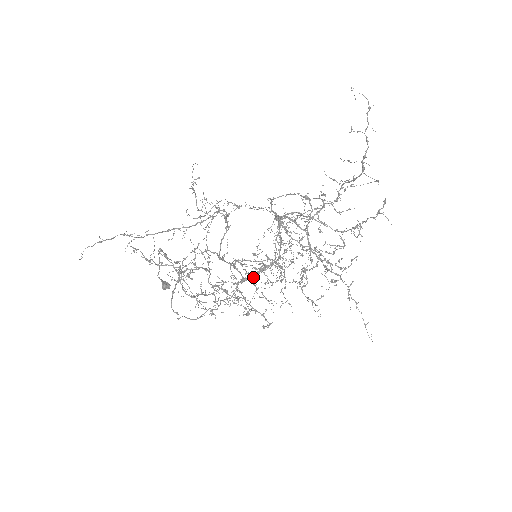
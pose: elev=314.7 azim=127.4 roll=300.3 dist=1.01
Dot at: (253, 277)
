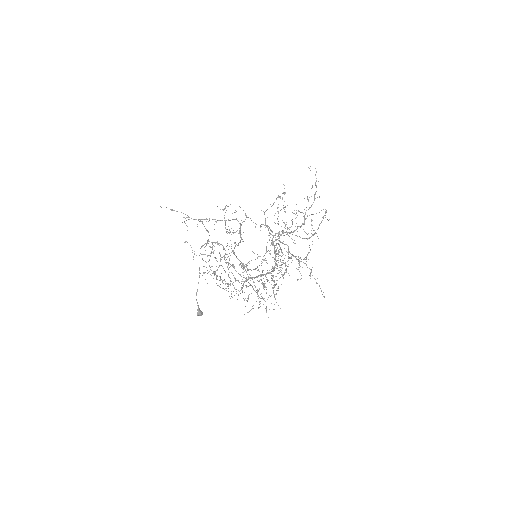
Dot at: (254, 277)
